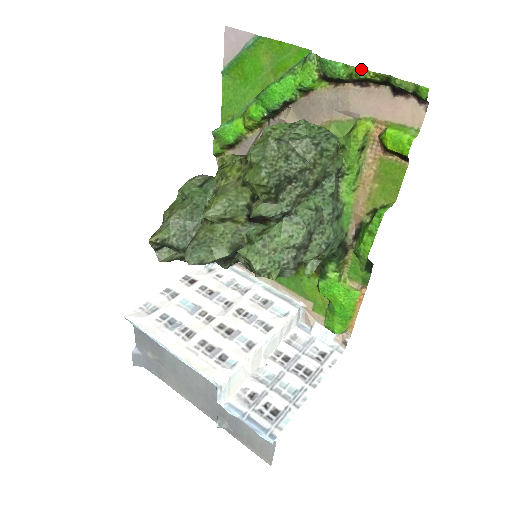
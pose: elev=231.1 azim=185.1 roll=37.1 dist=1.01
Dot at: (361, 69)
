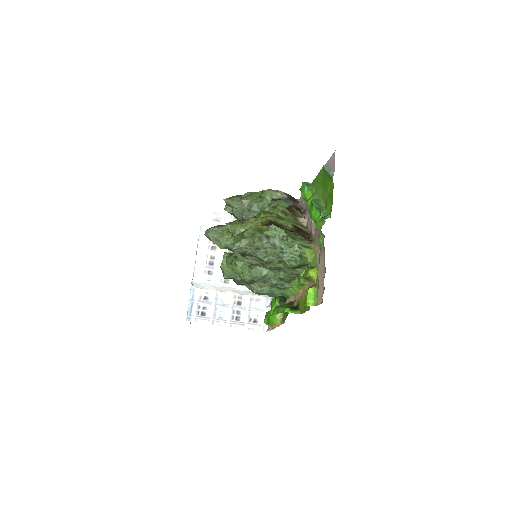
Dot at: occluded
